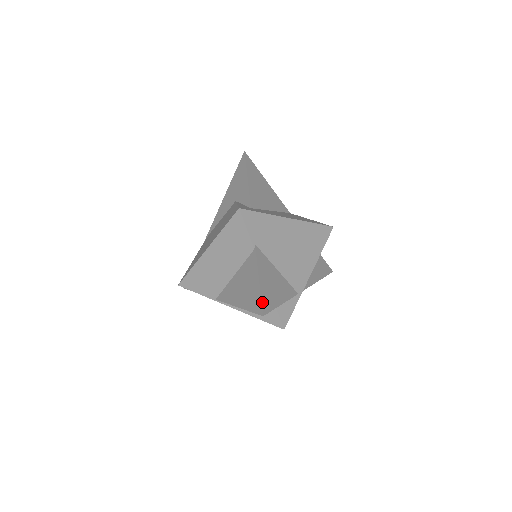
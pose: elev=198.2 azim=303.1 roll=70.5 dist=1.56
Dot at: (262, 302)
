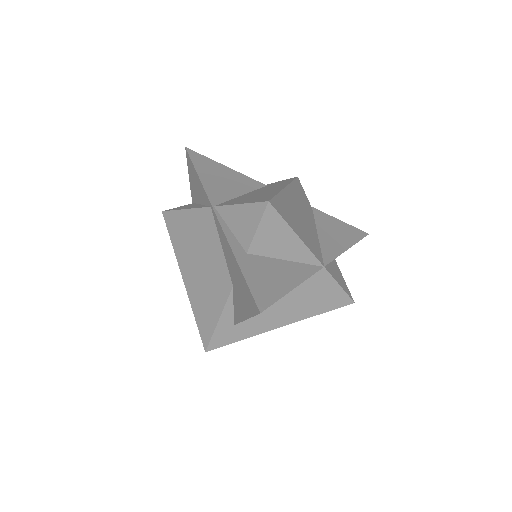
Dot at: occluded
